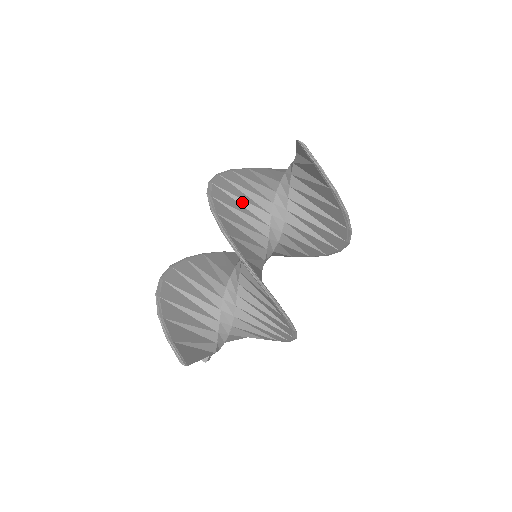
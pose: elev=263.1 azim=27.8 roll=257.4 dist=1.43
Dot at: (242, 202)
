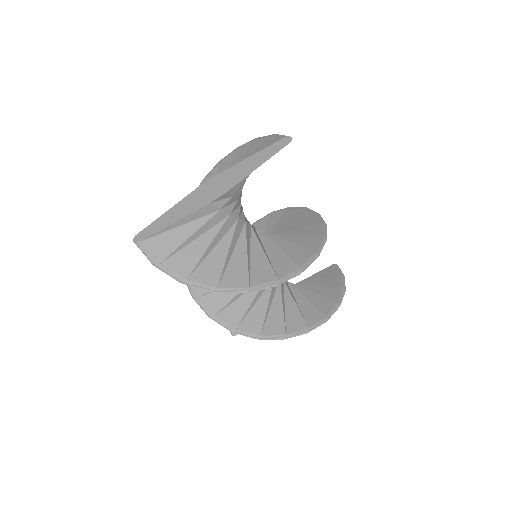
Dot at: occluded
